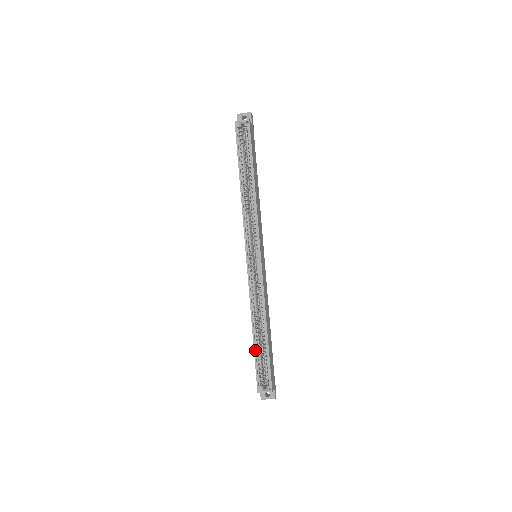
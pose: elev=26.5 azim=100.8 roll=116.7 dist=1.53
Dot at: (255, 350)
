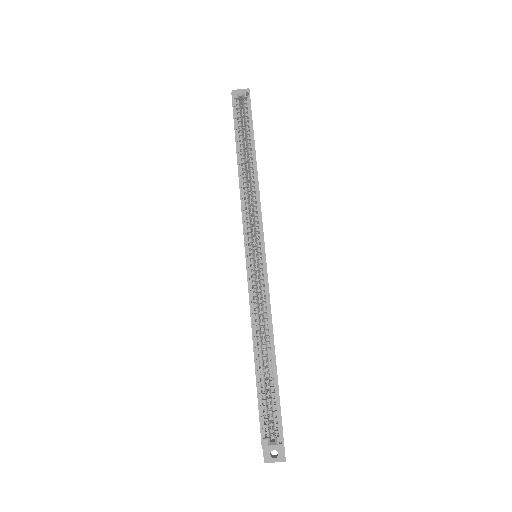
Dot at: (258, 382)
